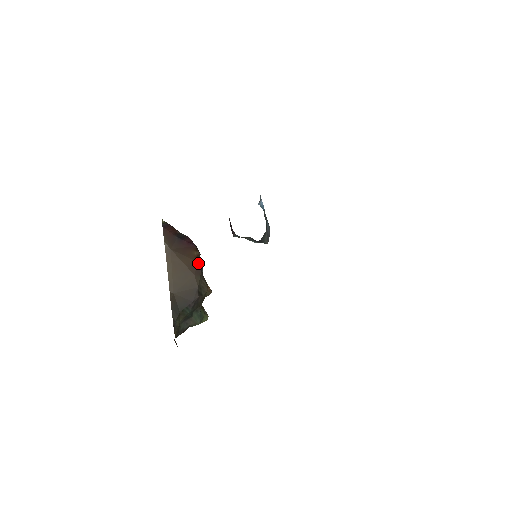
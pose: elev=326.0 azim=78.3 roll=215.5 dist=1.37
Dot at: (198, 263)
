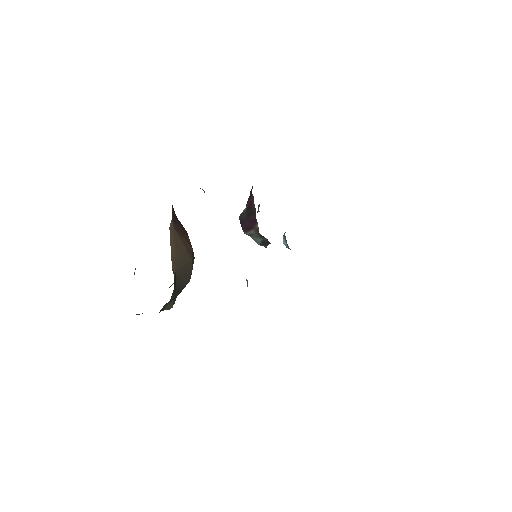
Dot at: (192, 249)
